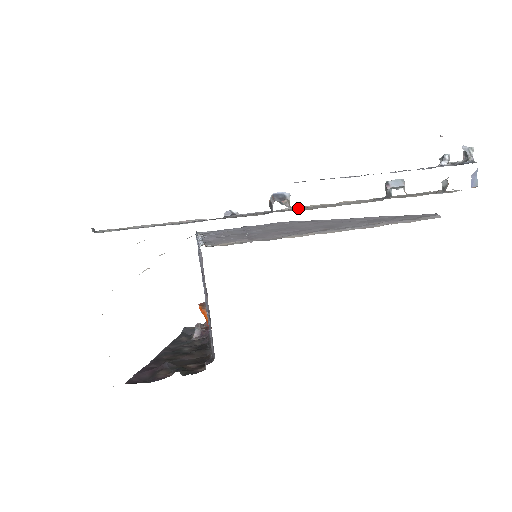
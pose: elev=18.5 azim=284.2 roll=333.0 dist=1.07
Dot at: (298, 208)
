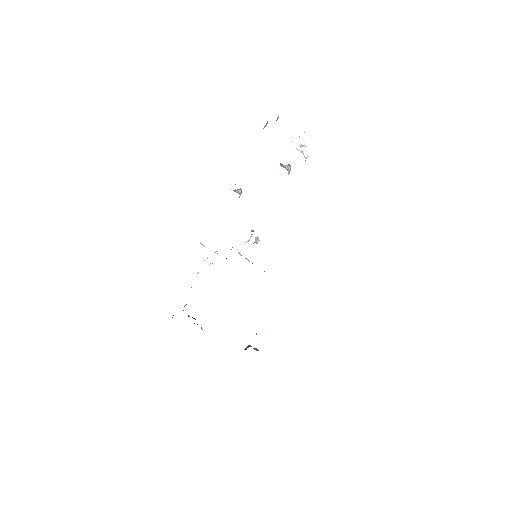
Dot at: occluded
